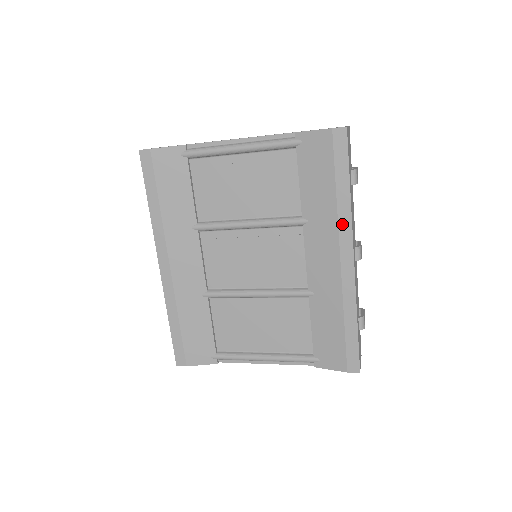
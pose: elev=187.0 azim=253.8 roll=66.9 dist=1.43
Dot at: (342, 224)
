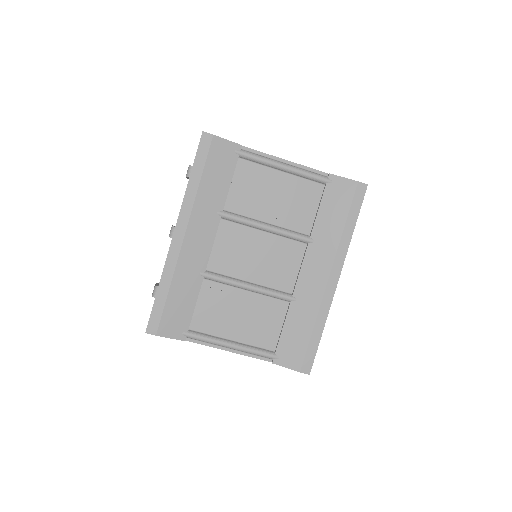
Dot at: (340, 252)
